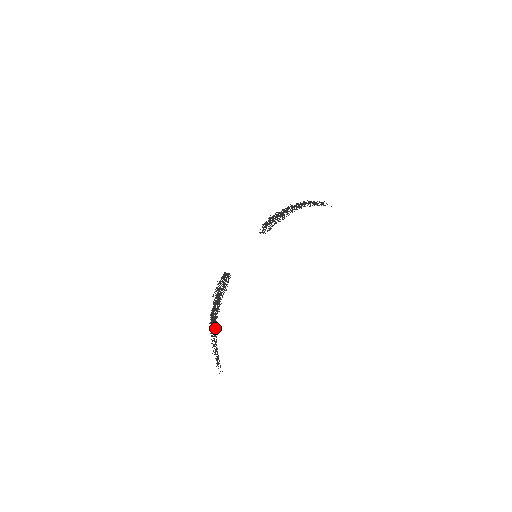
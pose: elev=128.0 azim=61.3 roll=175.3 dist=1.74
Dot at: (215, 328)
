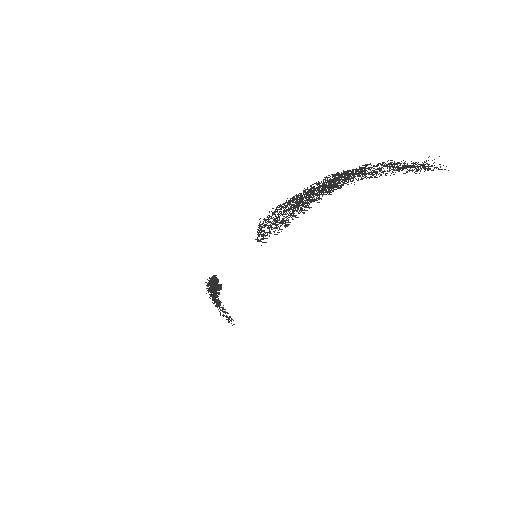
Dot at: (358, 171)
